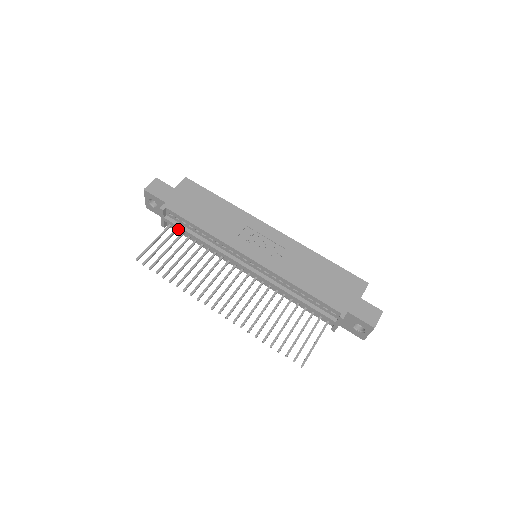
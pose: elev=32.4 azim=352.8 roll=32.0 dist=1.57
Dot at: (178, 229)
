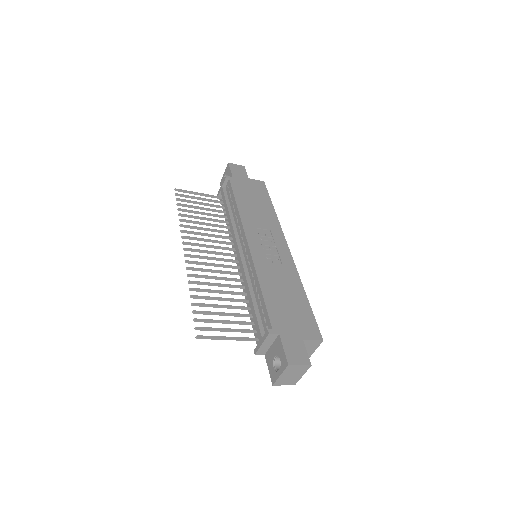
Dot at: (223, 200)
